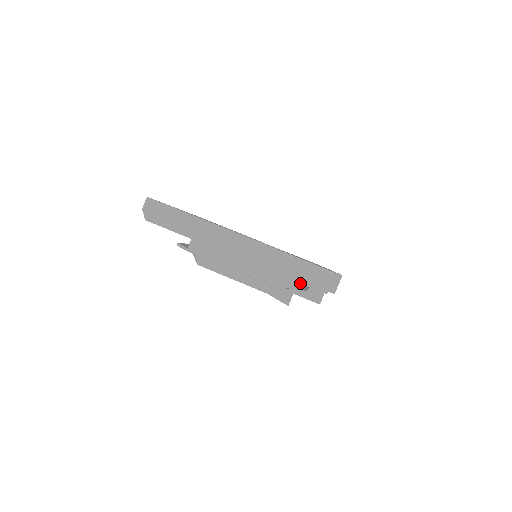
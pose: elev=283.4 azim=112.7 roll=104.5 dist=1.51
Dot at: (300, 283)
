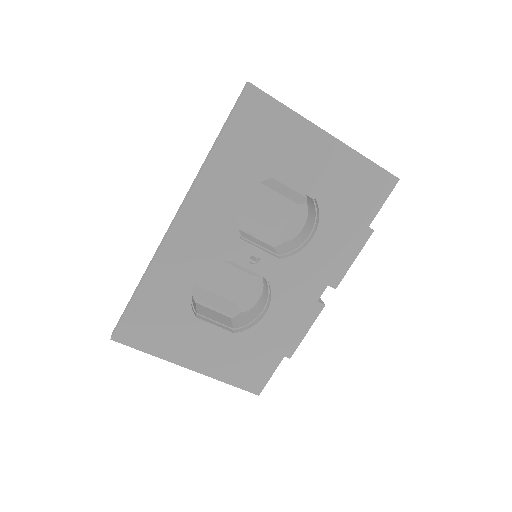
Dot at: occluded
